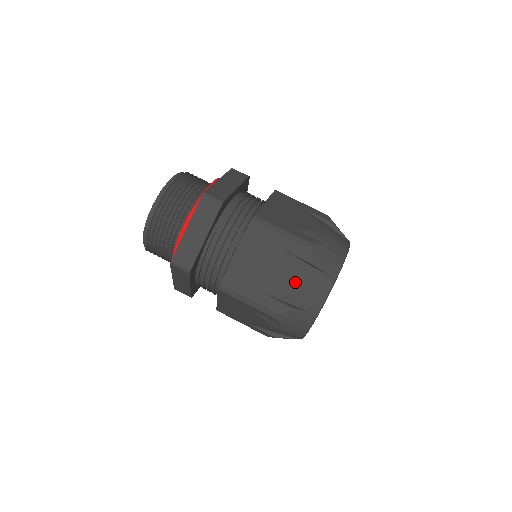
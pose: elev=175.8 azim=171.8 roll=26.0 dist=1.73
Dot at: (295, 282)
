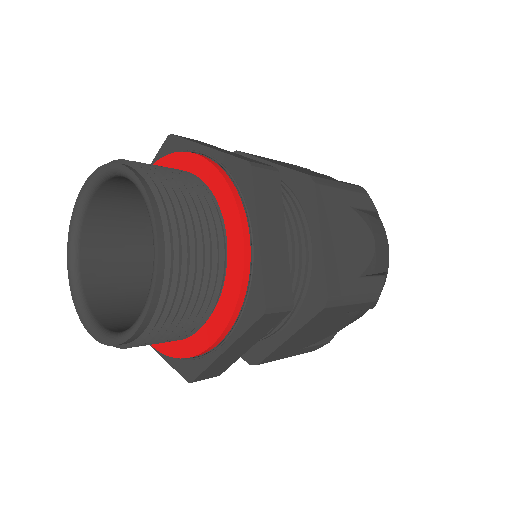
Dot at: occluded
